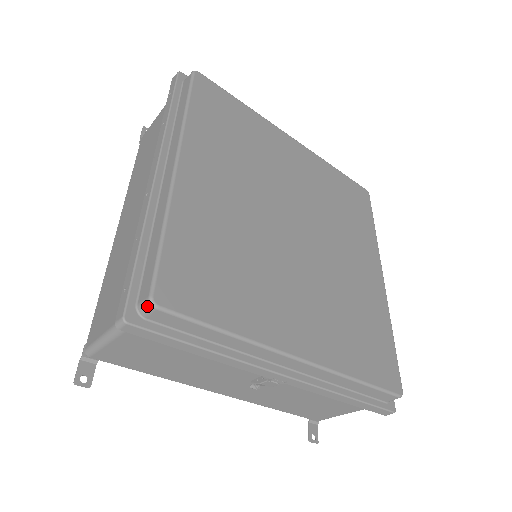
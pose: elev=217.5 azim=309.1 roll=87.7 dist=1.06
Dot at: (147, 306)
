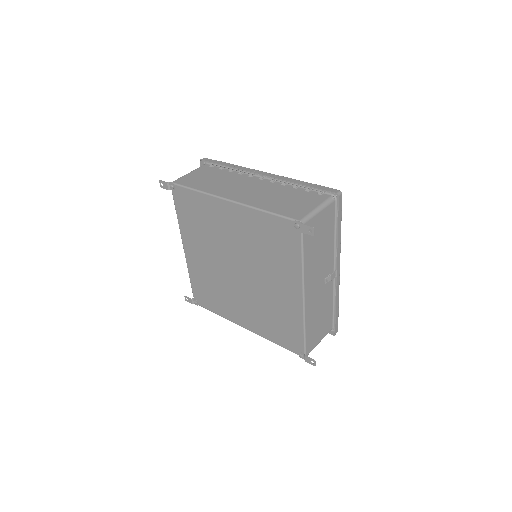
Dot at: occluded
